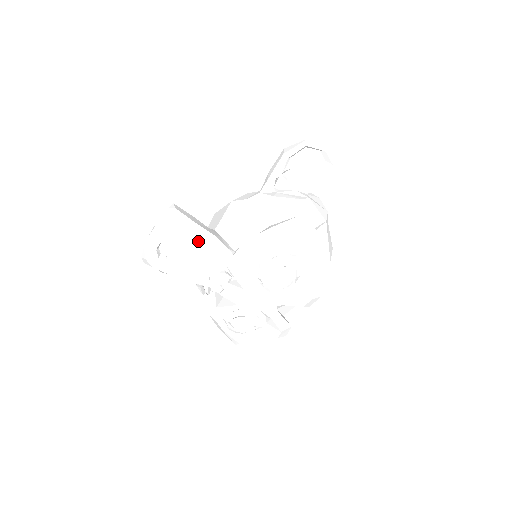
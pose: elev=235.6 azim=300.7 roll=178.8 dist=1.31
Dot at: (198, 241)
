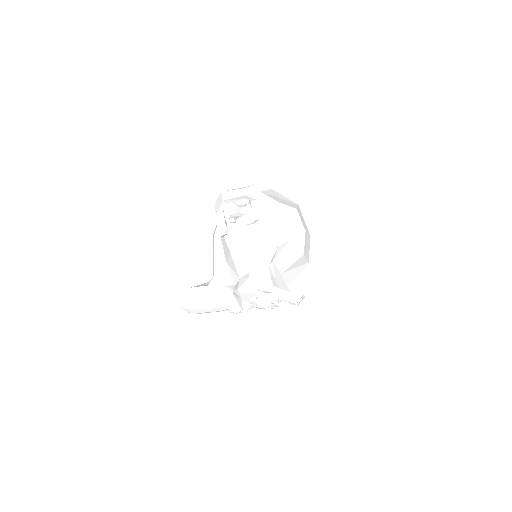
Dot at: (206, 307)
